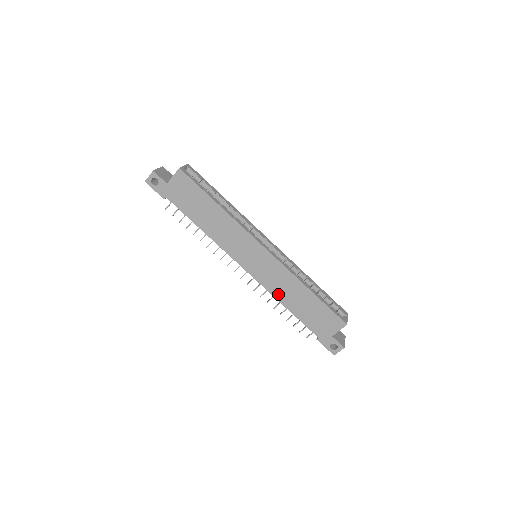
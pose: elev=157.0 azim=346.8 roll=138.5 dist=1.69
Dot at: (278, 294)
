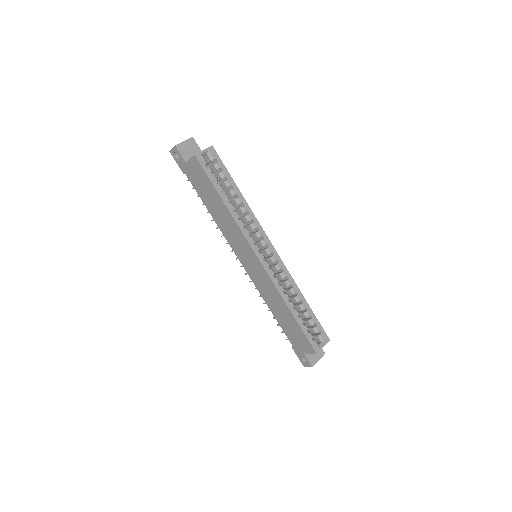
Dot at: (266, 298)
